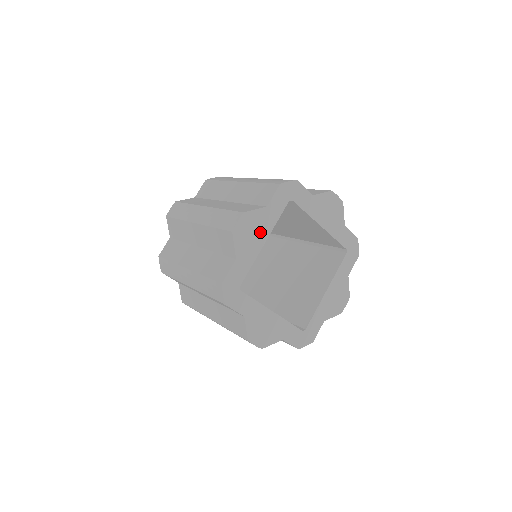
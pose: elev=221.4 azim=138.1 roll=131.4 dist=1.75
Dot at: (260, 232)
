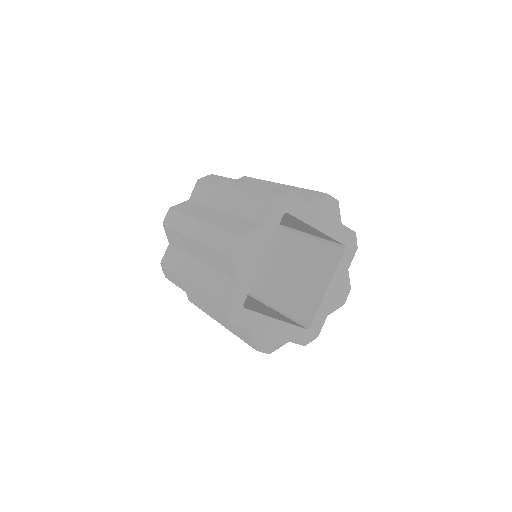
Dot at: (258, 250)
